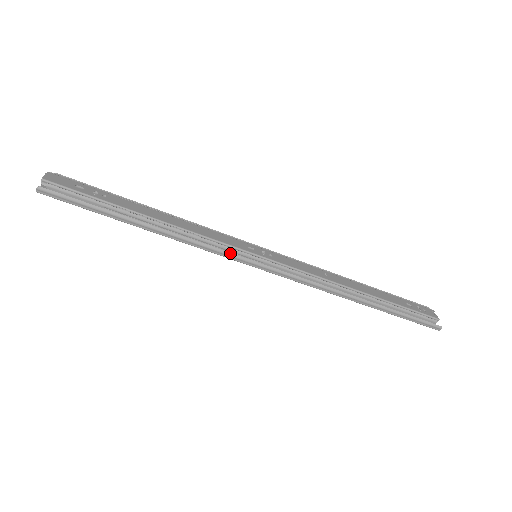
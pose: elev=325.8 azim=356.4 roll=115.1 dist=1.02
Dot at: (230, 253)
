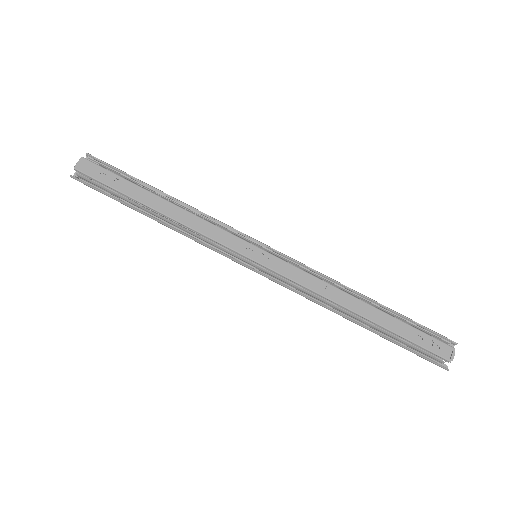
Dot at: (224, 254)
